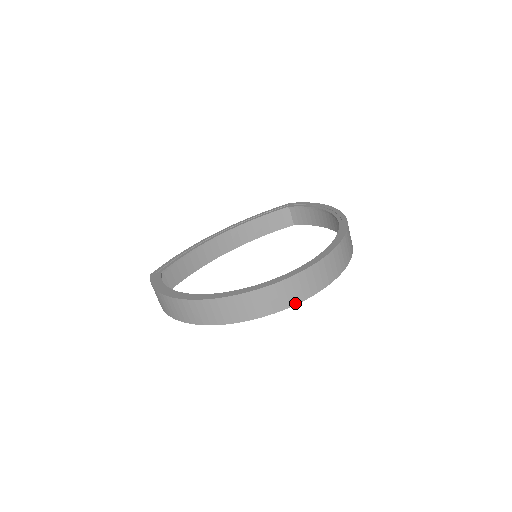
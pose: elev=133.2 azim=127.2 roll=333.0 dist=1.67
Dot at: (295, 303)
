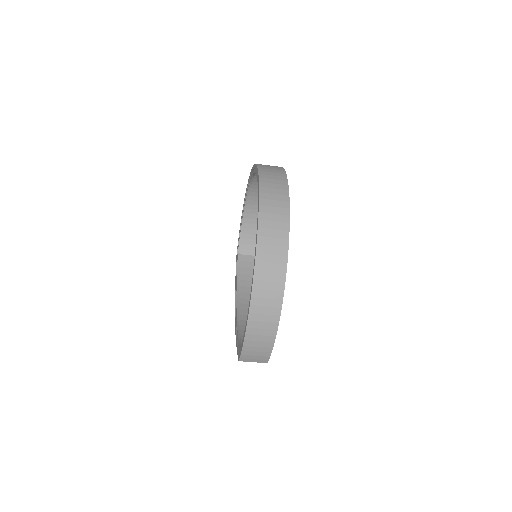
Dot at: (287, 187)
